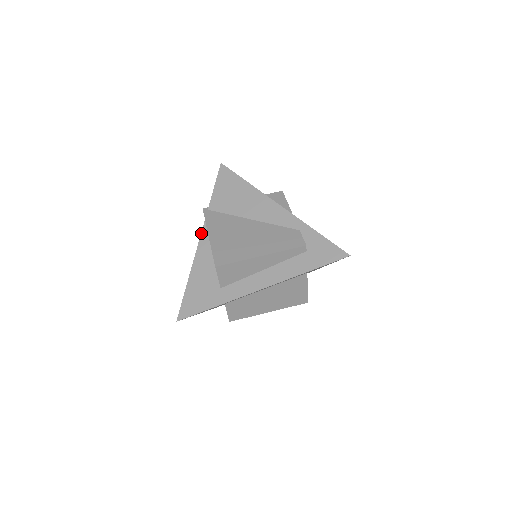
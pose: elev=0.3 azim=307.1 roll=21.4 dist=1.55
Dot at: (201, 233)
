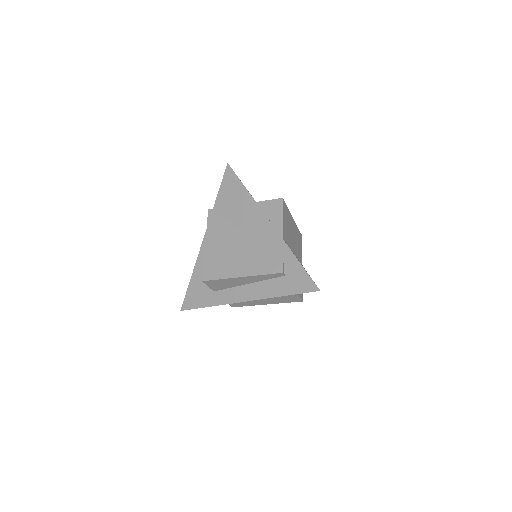
Dot at: (205, 234)
